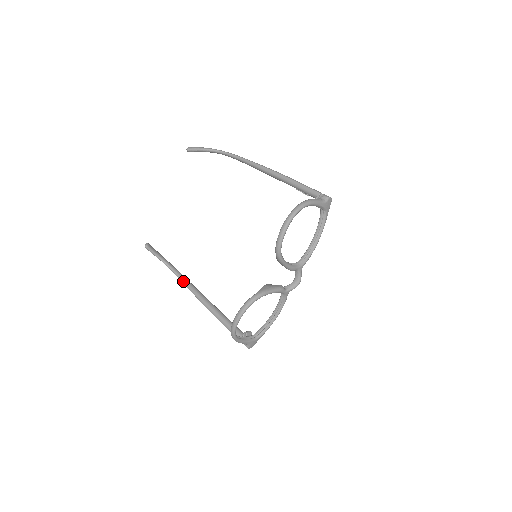
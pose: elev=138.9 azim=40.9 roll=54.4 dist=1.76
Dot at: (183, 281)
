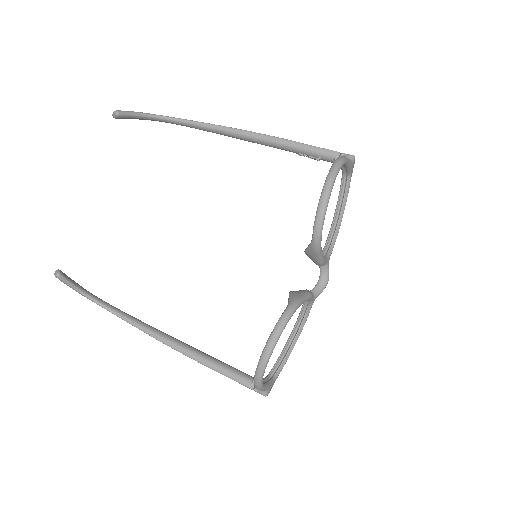
Dot at: (128, 320)
